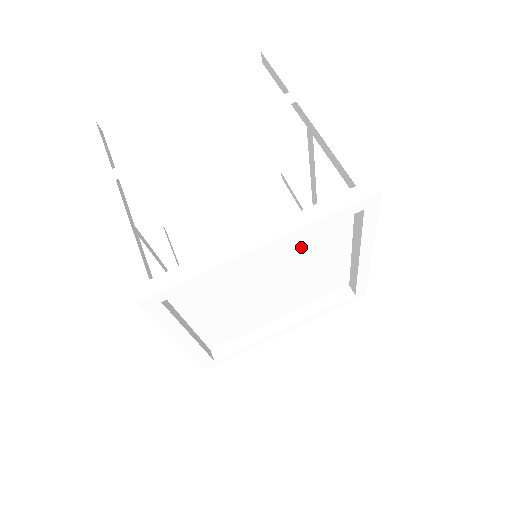
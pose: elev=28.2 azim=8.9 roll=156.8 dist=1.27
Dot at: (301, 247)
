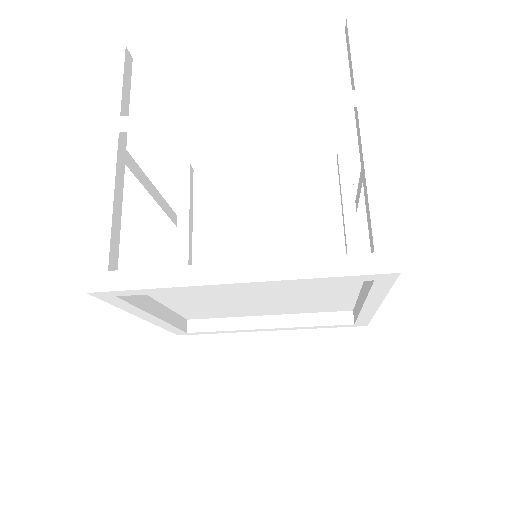
Dot at: occluded
